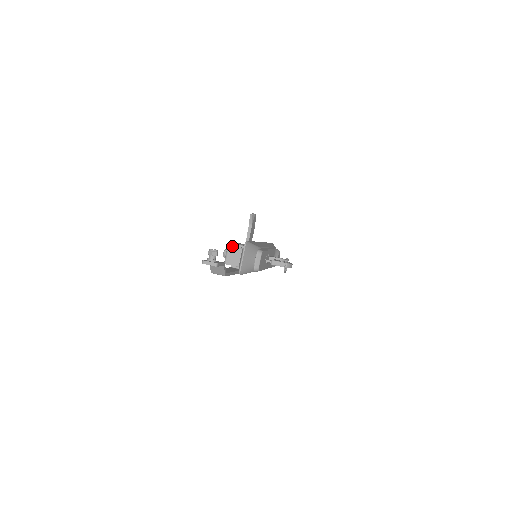
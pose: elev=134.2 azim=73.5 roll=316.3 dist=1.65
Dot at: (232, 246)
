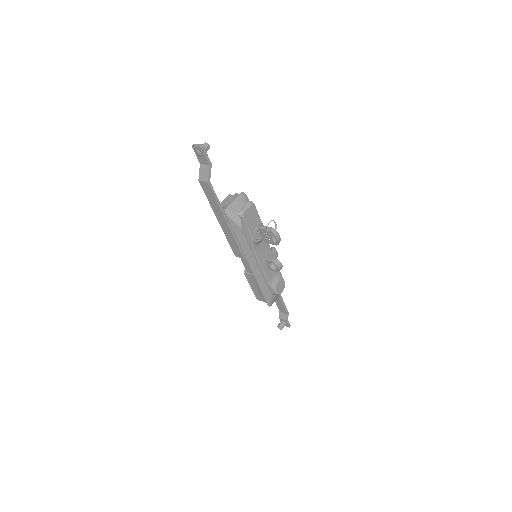
Dot at: (231, 195)
